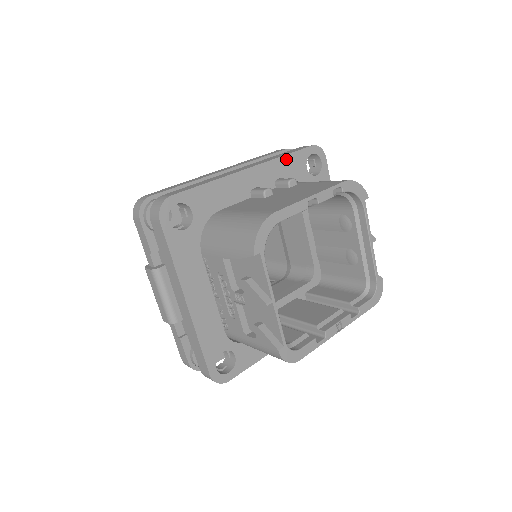
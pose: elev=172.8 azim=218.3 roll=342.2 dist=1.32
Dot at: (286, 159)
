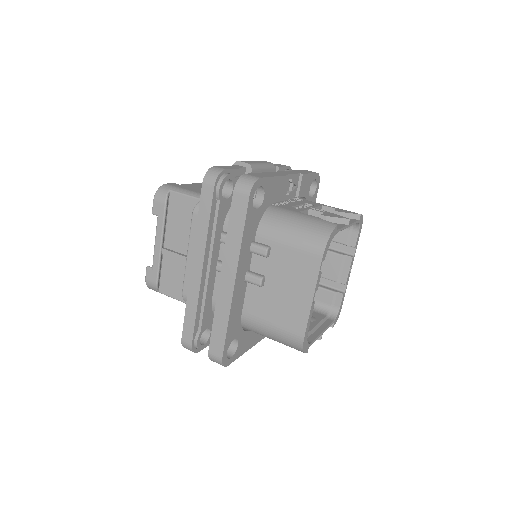
Dot at: (244, 236)
